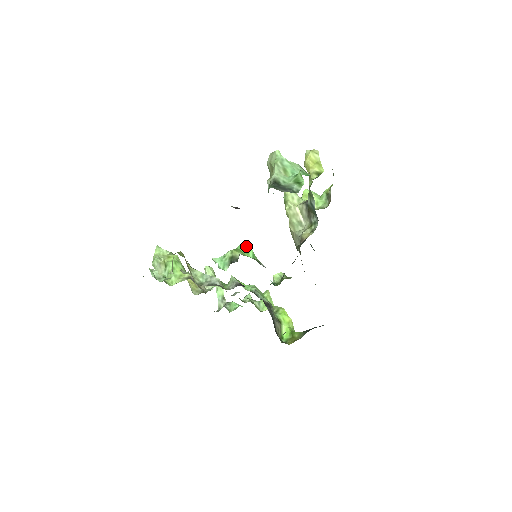
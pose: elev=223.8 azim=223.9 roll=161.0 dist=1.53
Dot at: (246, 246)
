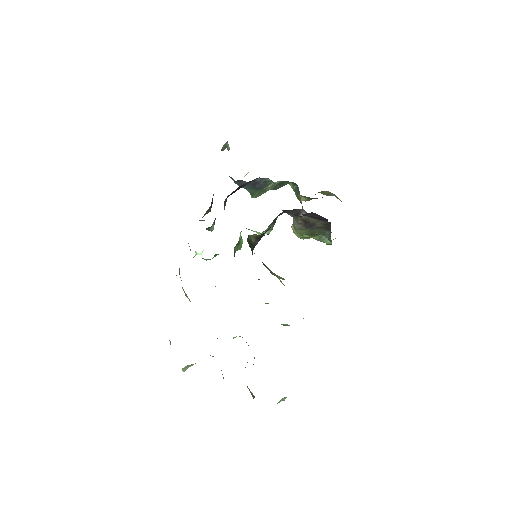
Dot at: occluded
